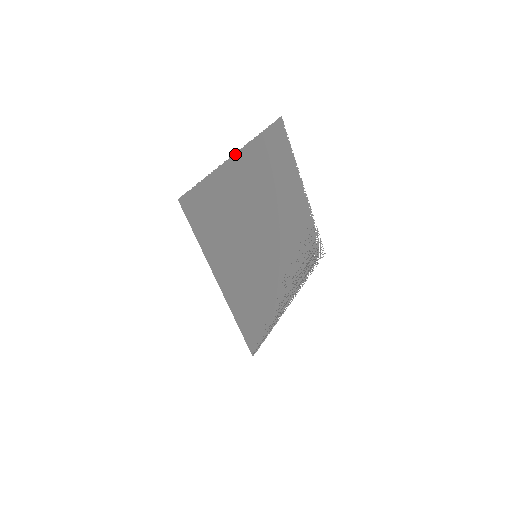
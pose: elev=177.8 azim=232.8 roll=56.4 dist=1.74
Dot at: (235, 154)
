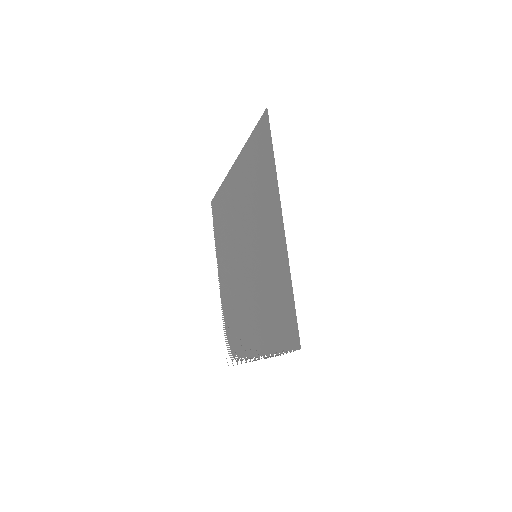
Dot at: (234, 162)
